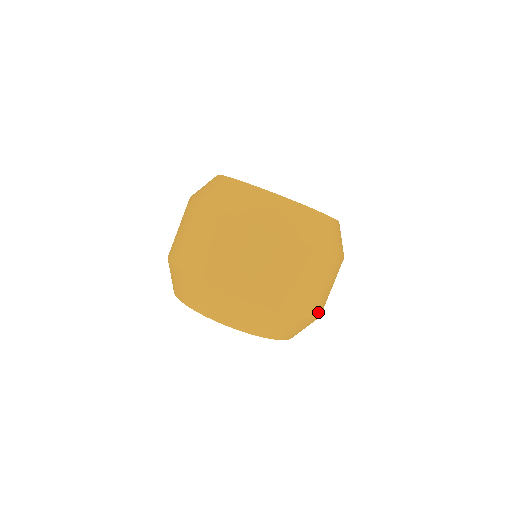
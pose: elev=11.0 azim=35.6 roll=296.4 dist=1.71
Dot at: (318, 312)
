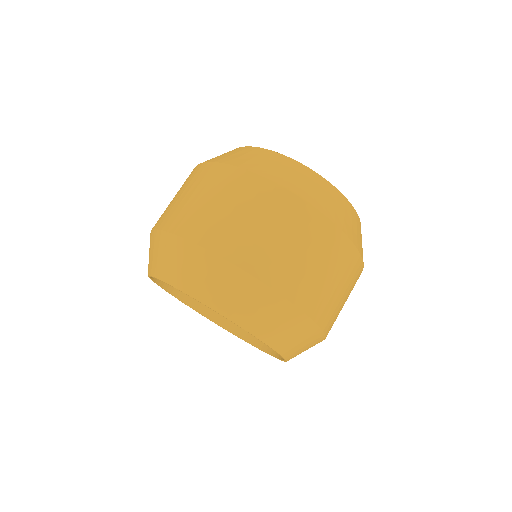
Dot at: (299, 297)
